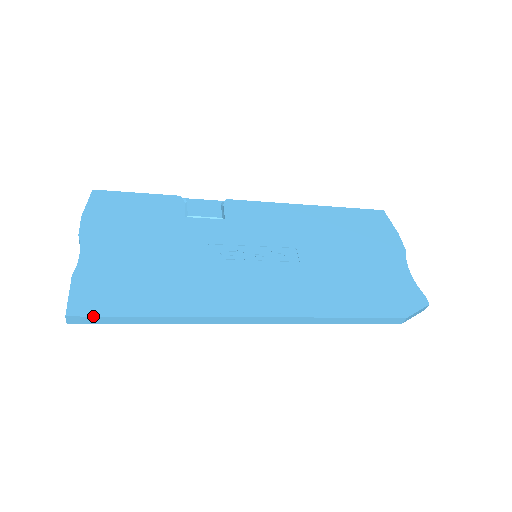
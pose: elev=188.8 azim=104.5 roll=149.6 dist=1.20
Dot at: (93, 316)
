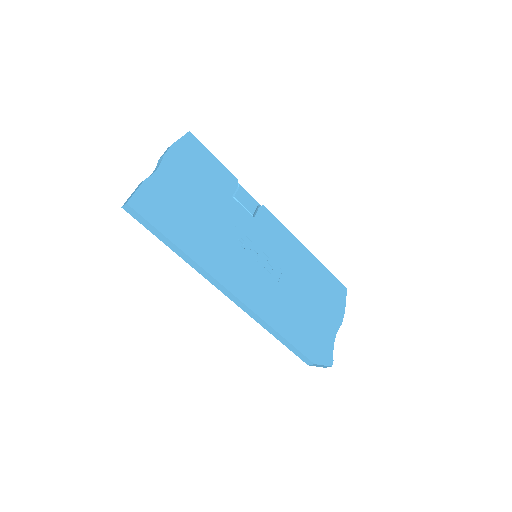
Dot at: (142, 216)
